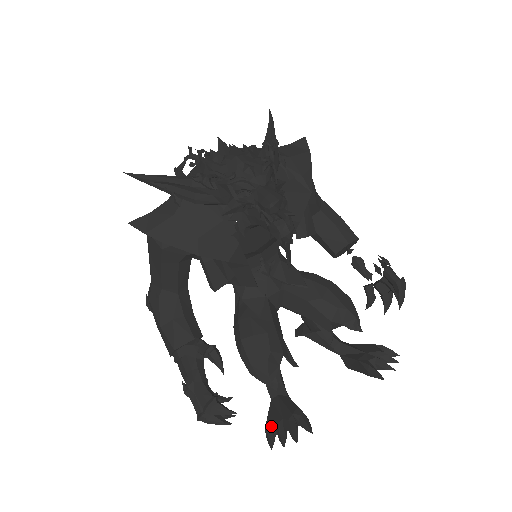
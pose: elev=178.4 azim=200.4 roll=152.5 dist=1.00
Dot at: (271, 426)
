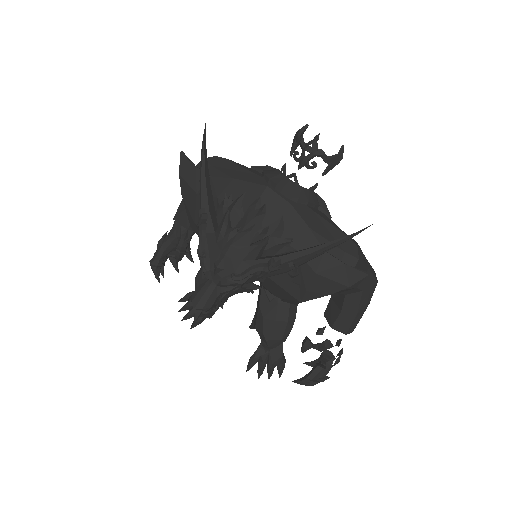
Dot at: (191, 296)
